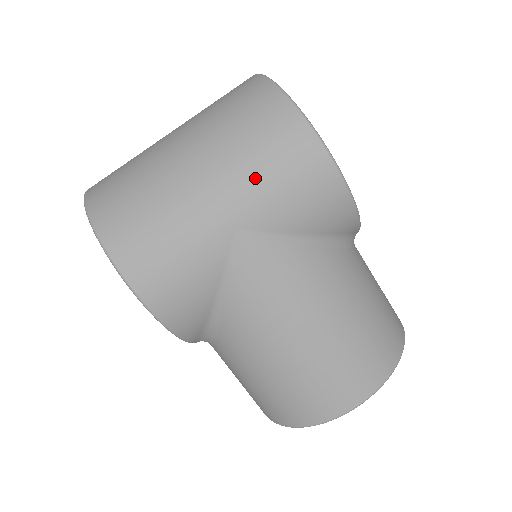
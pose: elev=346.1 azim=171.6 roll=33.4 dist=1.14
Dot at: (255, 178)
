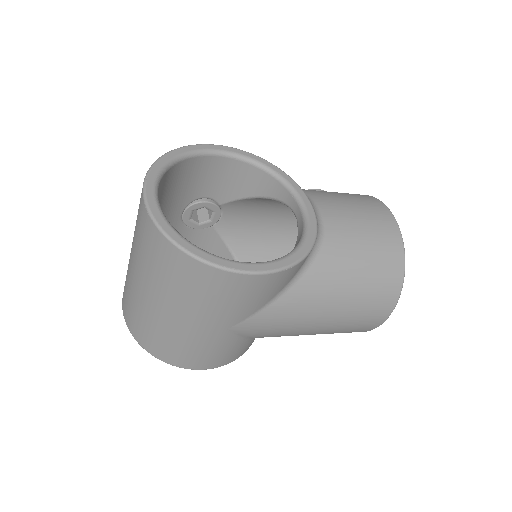
Dot at: (213, 309)
